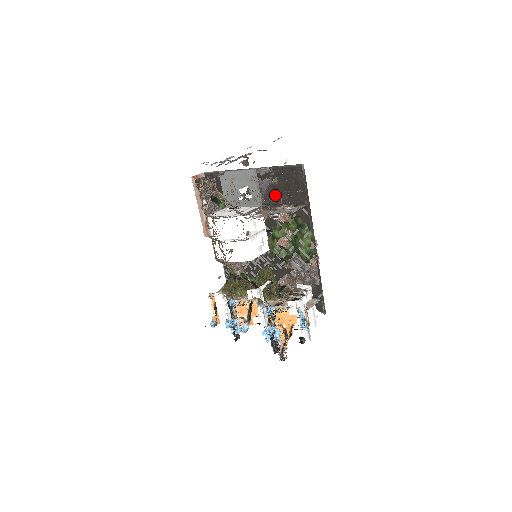
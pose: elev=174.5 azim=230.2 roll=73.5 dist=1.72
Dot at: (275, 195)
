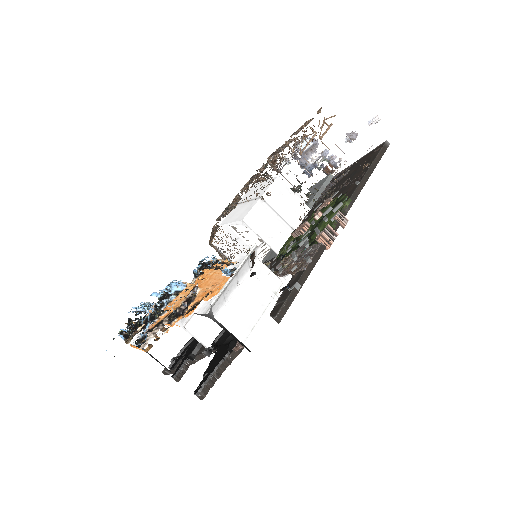
Dot at: (334, 188)
